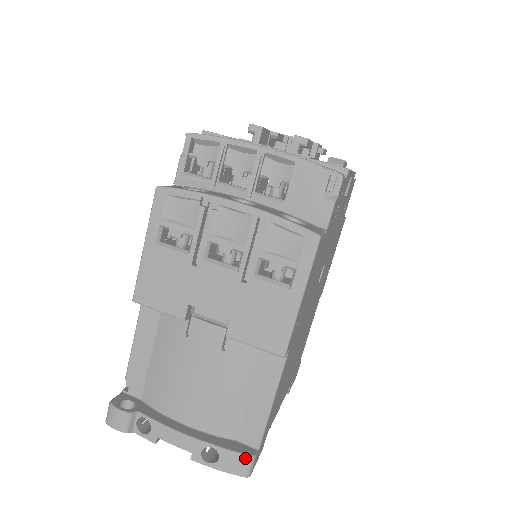
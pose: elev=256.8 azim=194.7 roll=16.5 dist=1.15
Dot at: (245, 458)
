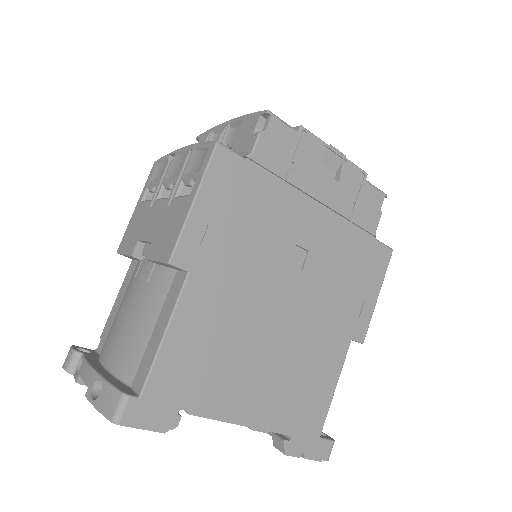
Dot at: (118, 394)
